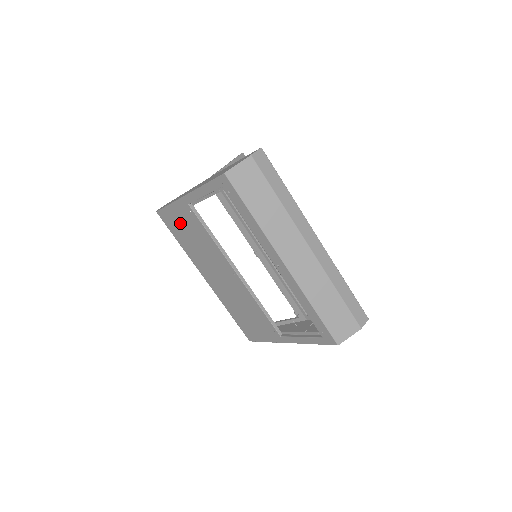
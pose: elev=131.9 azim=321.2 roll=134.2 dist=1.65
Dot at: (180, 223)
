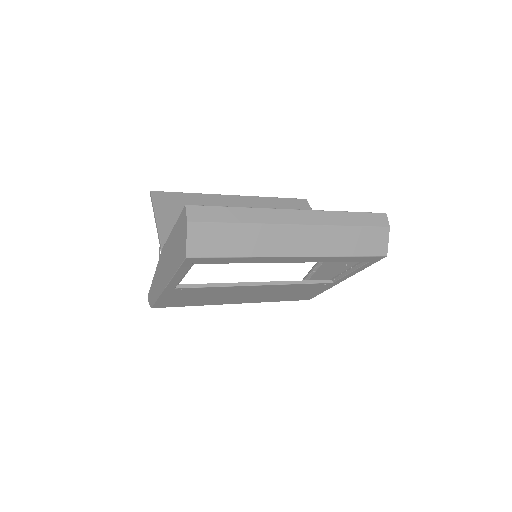
Dot at: (180, 299)
